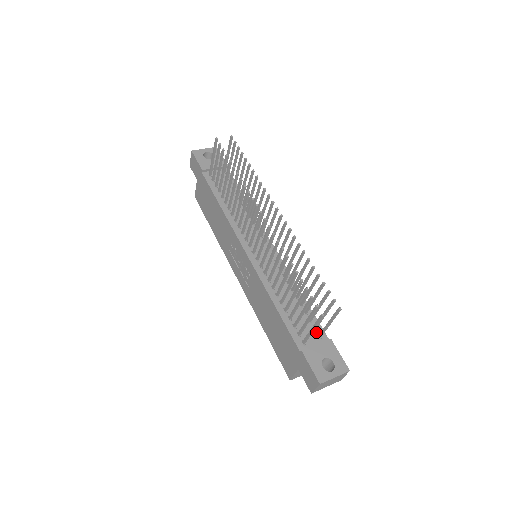
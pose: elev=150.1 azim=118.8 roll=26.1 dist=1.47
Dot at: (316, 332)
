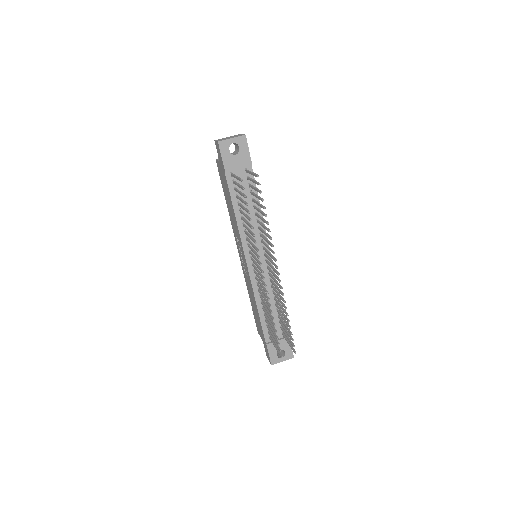
Dot at: (281, 330)
